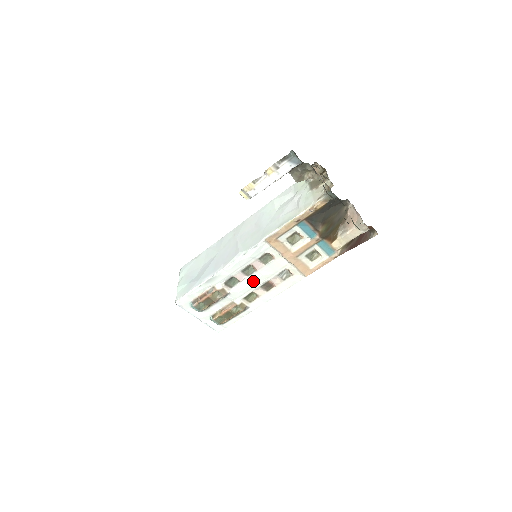
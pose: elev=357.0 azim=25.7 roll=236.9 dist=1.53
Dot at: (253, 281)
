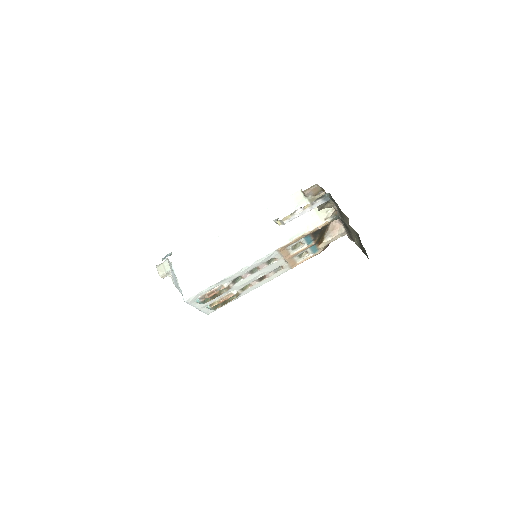
Dot at: (254, 277)
